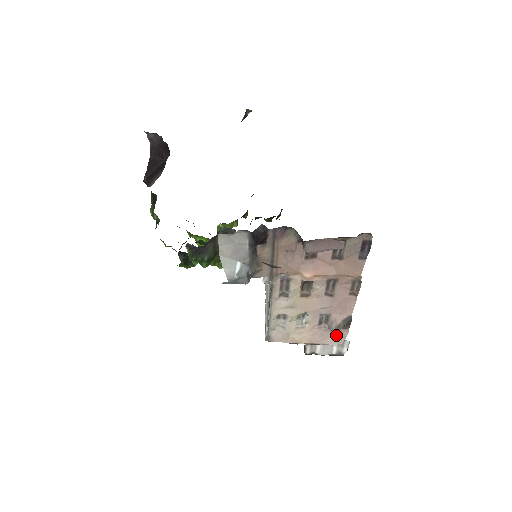
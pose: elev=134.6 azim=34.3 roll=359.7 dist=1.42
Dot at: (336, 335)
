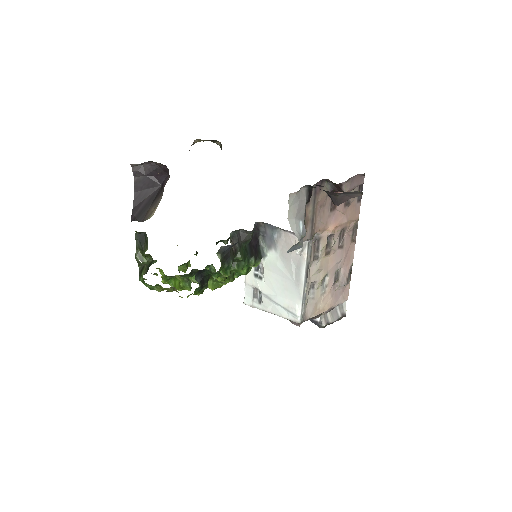
Dot at: (343, 292)
